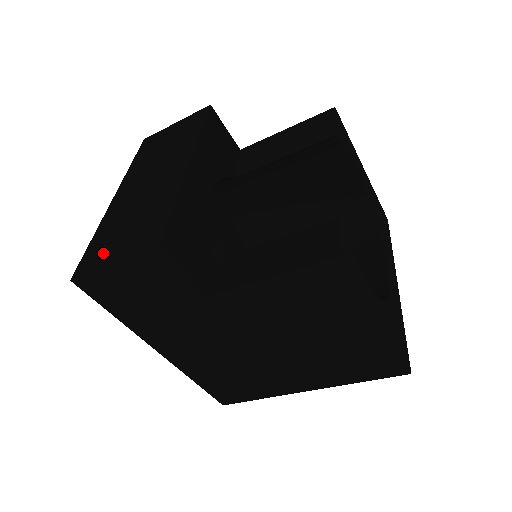
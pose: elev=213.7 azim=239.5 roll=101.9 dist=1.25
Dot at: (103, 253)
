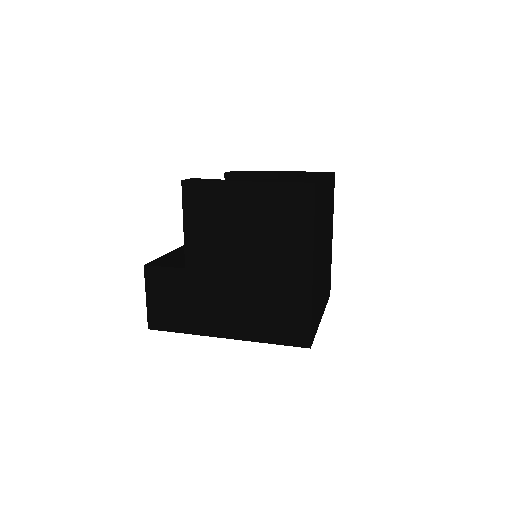
Dot at: occluded
